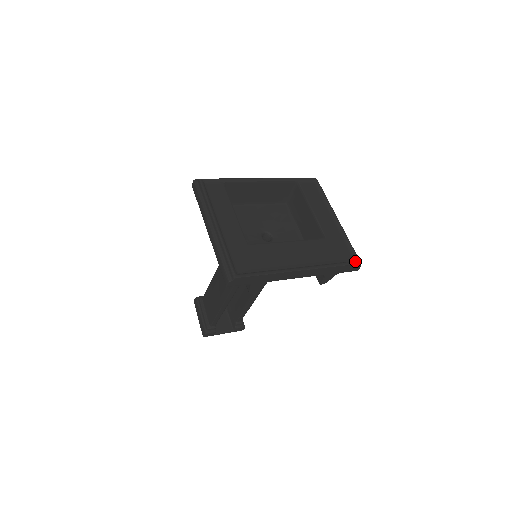
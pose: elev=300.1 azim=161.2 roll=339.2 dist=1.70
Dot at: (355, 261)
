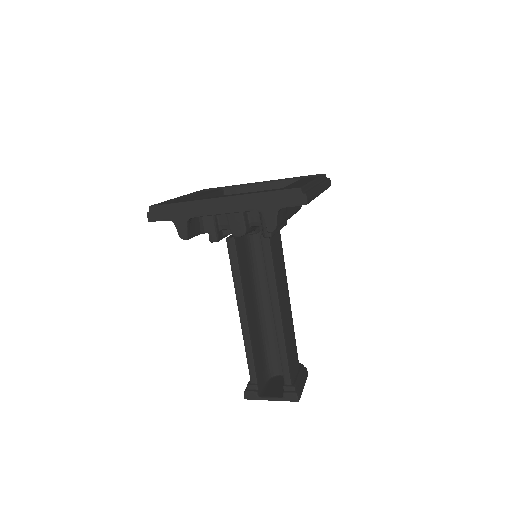
Dot at: (294, 188)
